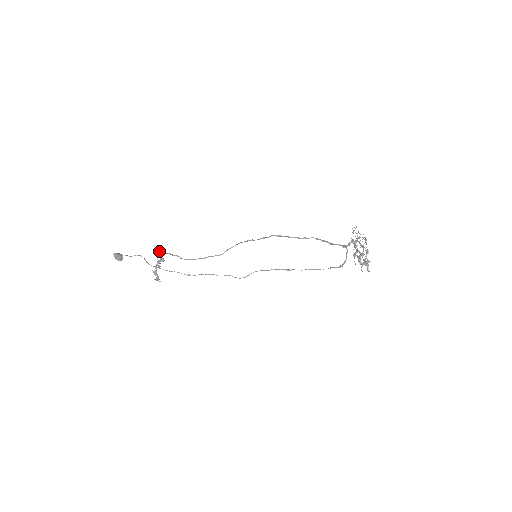
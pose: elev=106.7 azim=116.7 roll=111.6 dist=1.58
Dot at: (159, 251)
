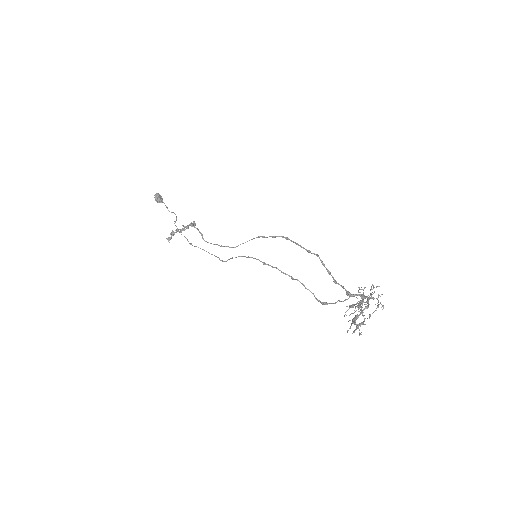
Dot at: (193, 224)
